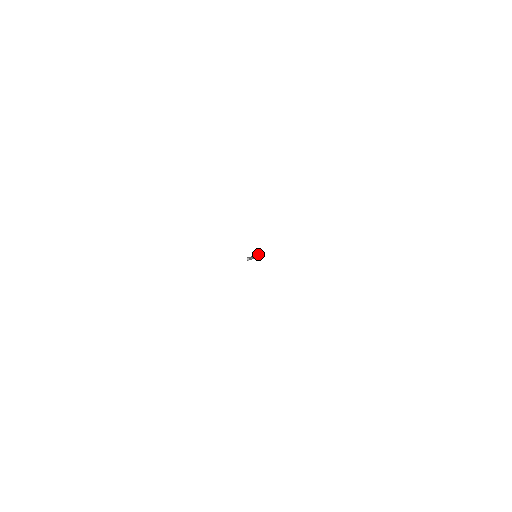
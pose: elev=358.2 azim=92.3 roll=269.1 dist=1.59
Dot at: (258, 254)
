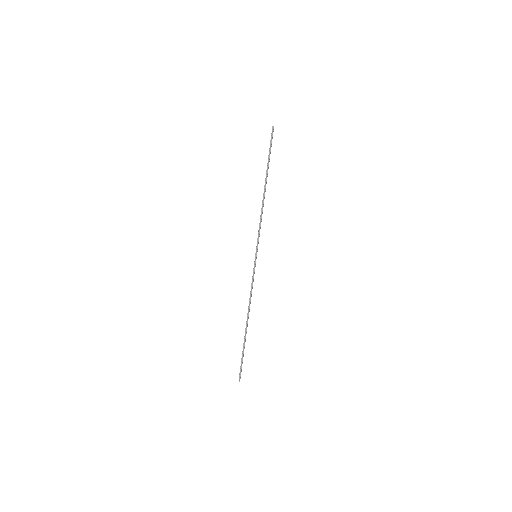
Dot at: (262, 212)
